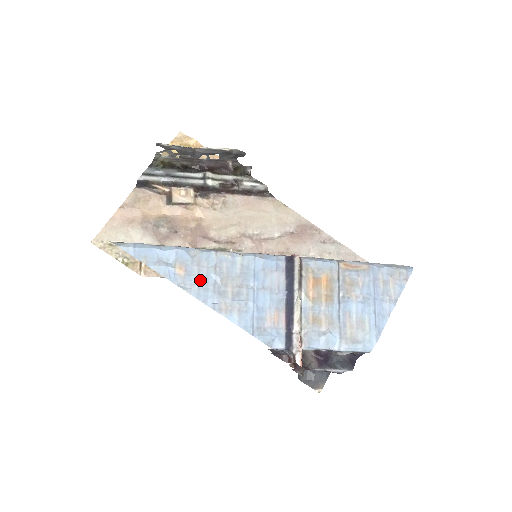
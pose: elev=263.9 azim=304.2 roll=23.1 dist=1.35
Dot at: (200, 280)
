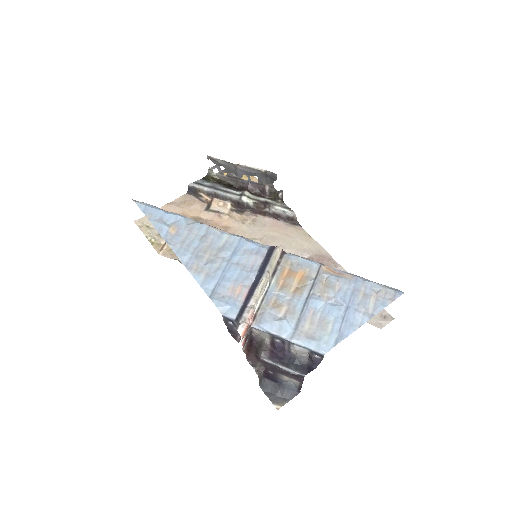
Dot at: (185, 242)
